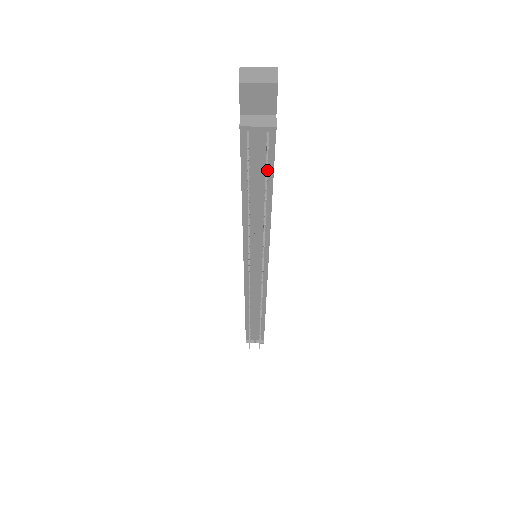
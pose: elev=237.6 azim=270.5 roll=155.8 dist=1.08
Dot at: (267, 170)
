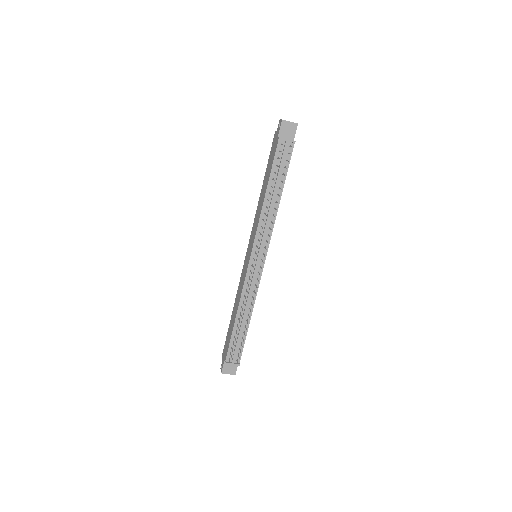
Dot at: occluded
